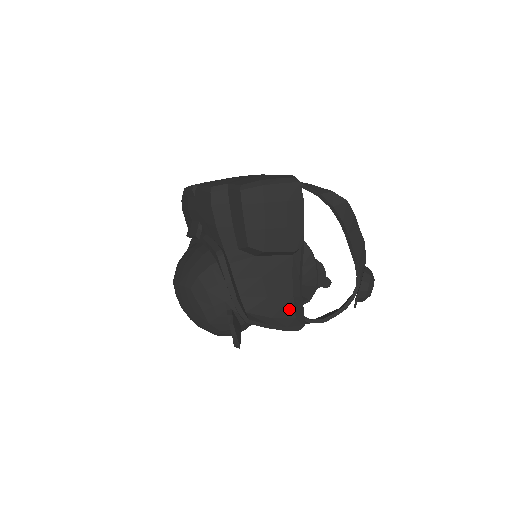
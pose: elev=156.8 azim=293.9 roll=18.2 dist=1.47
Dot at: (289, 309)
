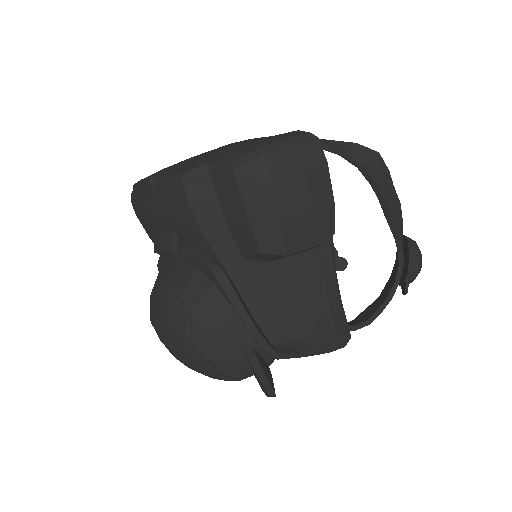
Dot at: (326, 322)
